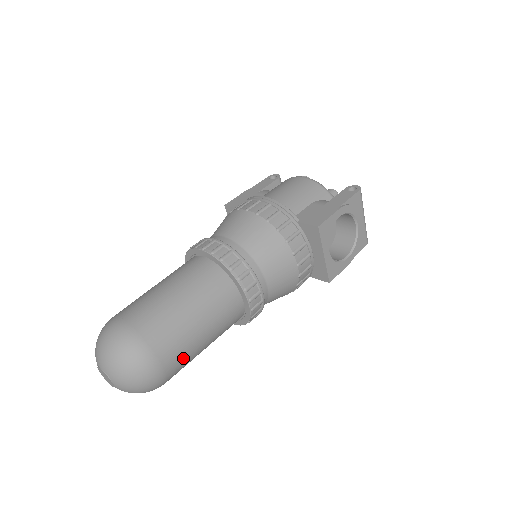
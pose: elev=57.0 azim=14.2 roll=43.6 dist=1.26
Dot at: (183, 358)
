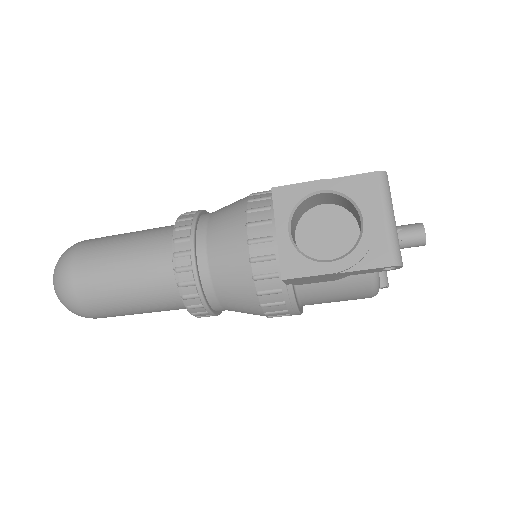
Dot at: (93, 280)
